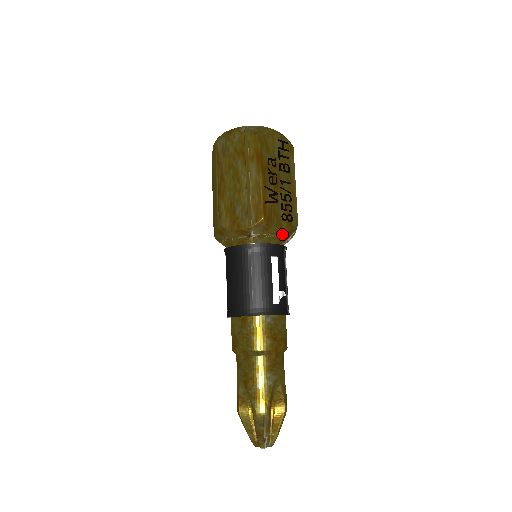
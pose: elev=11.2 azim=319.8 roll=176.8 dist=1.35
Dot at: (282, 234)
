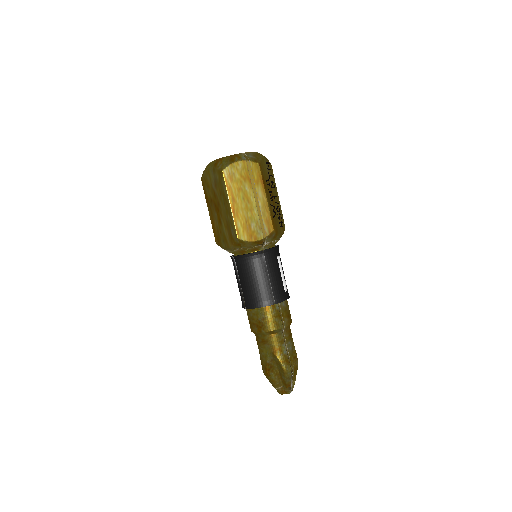
Dot at: occluded
